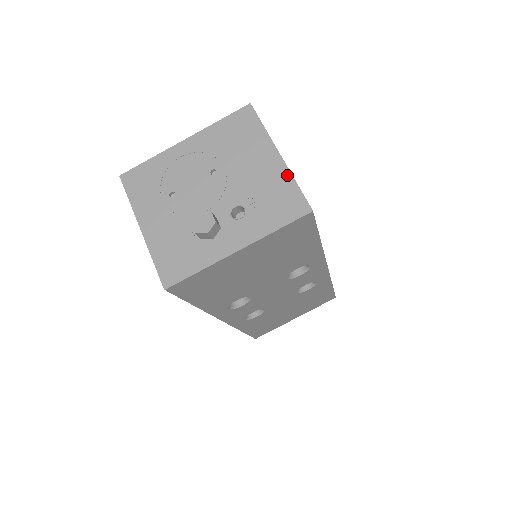
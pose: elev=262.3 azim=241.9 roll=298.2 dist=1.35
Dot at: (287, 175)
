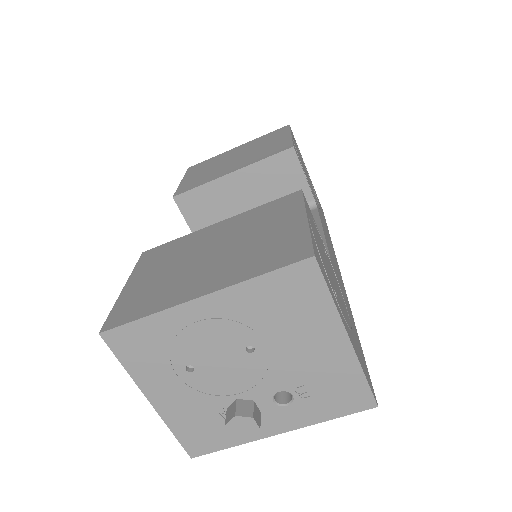
Dot at: (355, 367)
